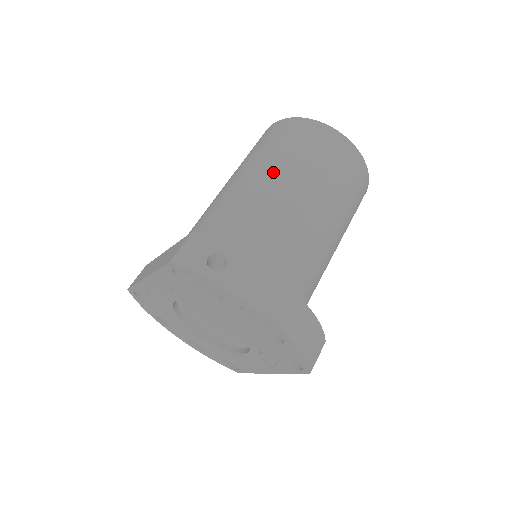
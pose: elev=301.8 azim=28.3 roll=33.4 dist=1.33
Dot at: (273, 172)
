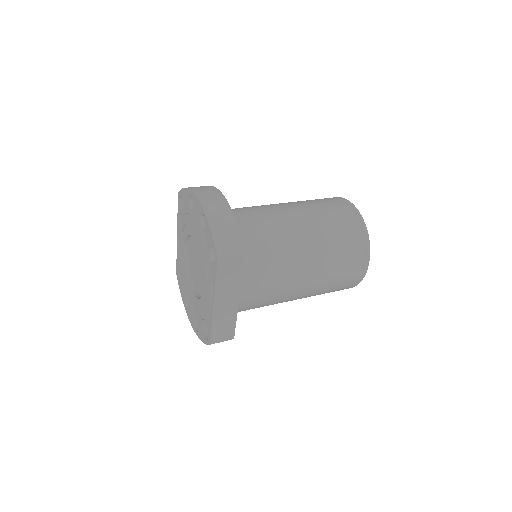
Dot at: occluded
